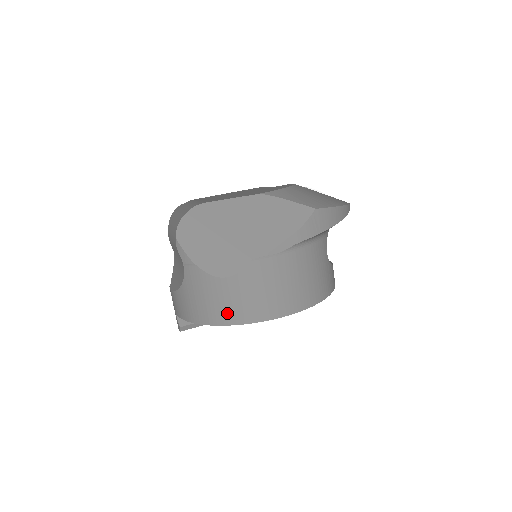
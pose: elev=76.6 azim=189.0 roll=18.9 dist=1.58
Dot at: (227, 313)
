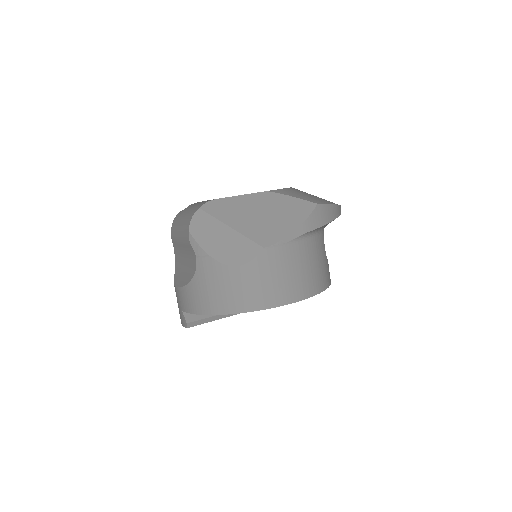
Dot at: (240, 301)
